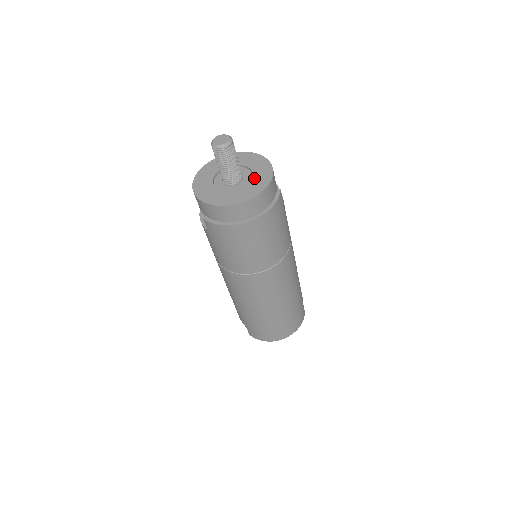
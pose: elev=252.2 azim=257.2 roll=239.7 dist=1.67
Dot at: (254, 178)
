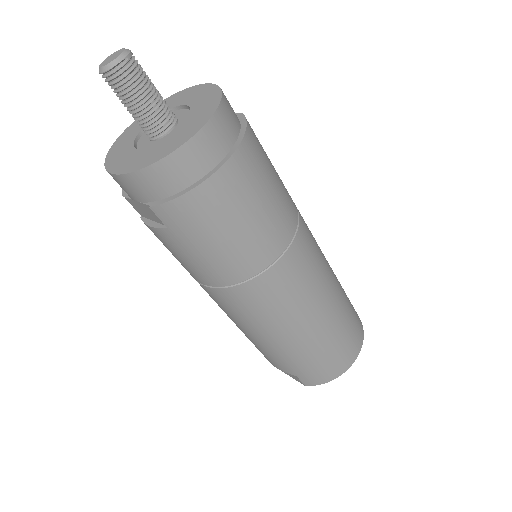
Dot at: (194, 106)
